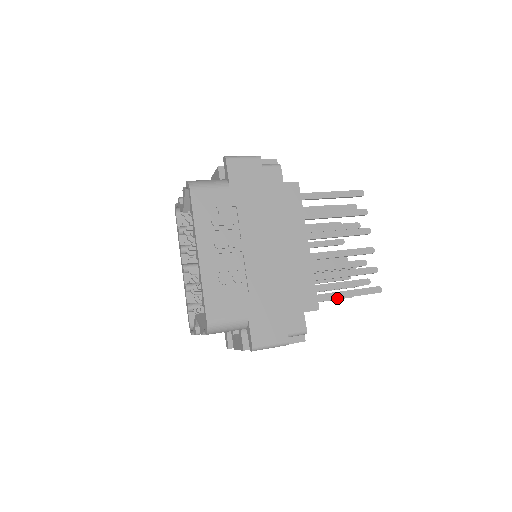
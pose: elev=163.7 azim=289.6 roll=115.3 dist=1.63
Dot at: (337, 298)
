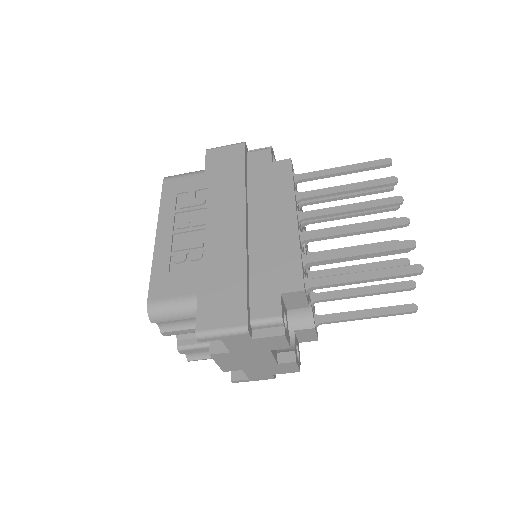
Dot at: (344, 282)
